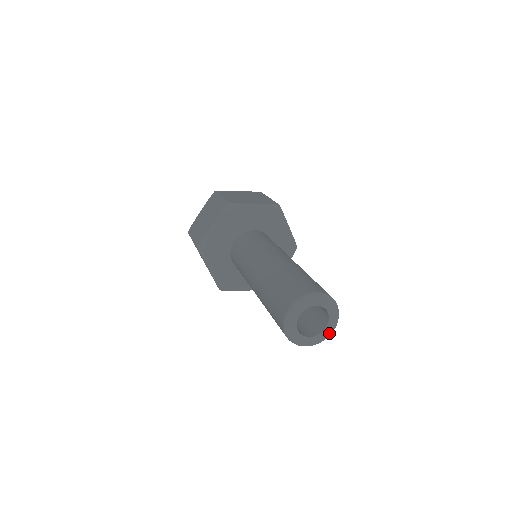
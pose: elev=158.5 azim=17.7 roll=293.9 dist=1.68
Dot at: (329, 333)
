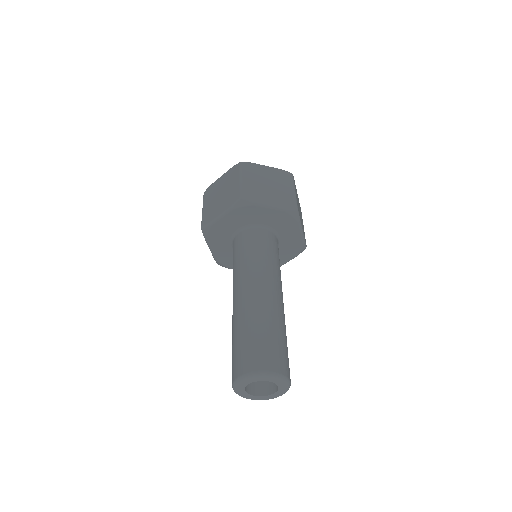
Dot at: (276, 397)
